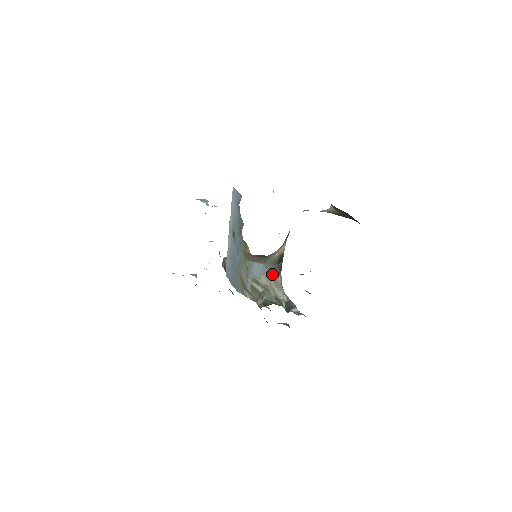
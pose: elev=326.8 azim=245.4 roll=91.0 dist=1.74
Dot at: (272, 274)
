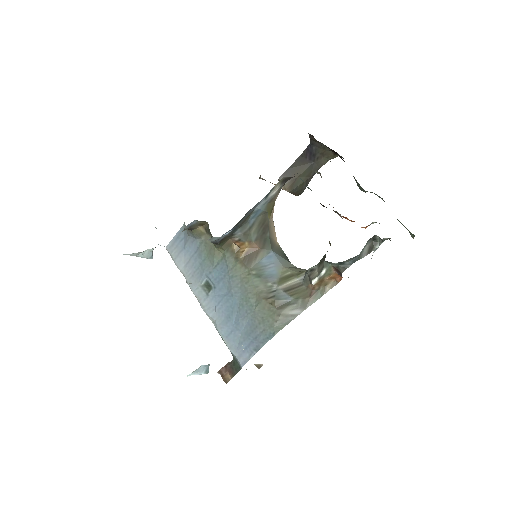
Dot at: (294, 266)
